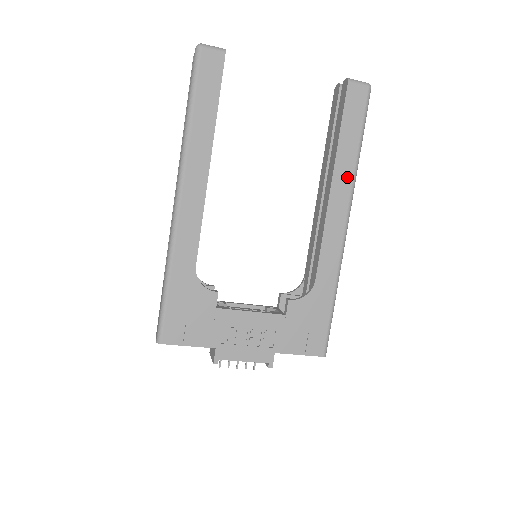
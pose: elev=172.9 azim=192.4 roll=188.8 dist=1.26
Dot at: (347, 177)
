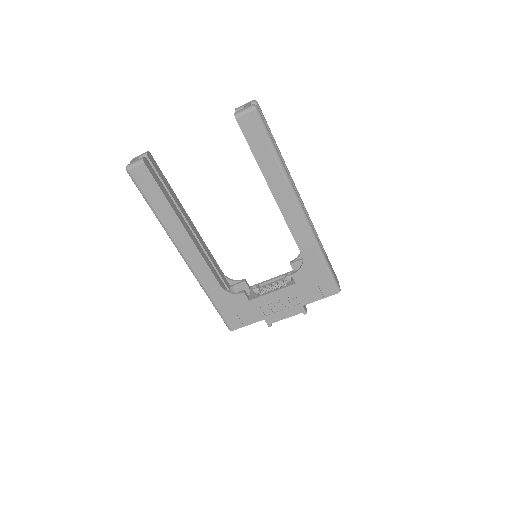
Dot at: (280, 182)
